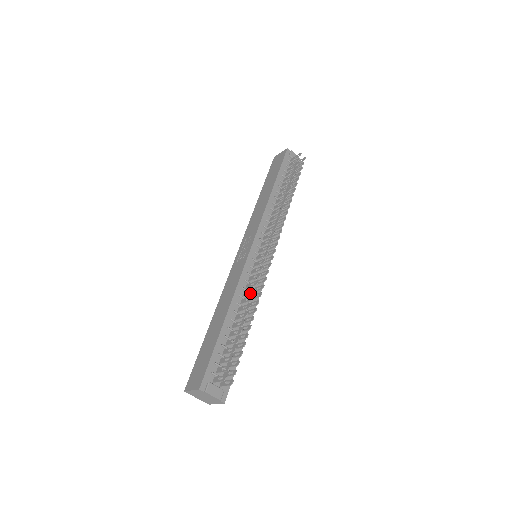
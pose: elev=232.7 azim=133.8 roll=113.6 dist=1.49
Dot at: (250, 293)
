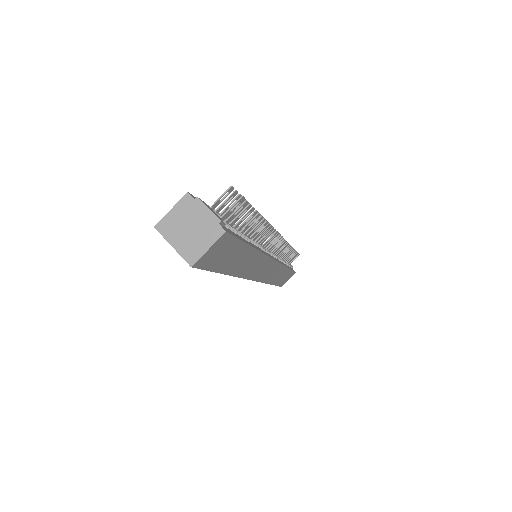
Dot at: occluded
